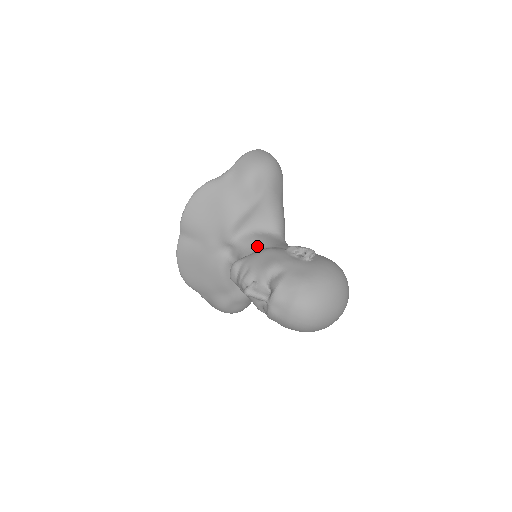
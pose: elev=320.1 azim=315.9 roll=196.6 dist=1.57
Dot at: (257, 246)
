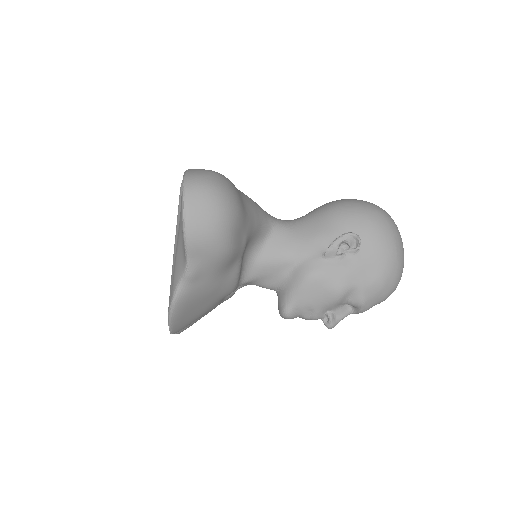
Dot at: (277, 271)
